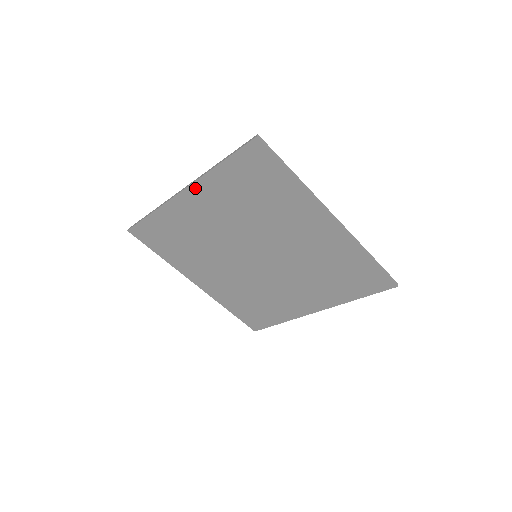
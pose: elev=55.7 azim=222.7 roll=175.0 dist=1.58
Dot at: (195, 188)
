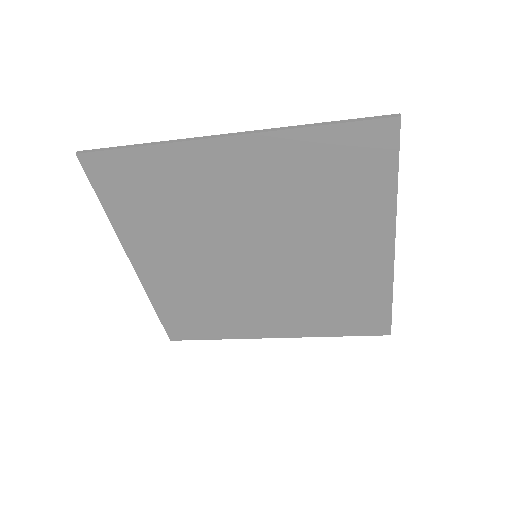
Dot at: (131, 251)
